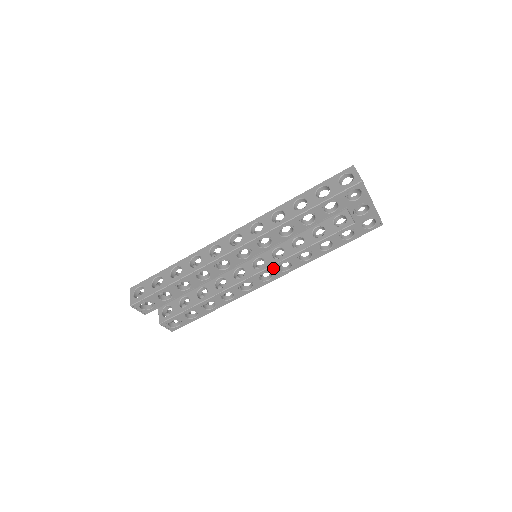
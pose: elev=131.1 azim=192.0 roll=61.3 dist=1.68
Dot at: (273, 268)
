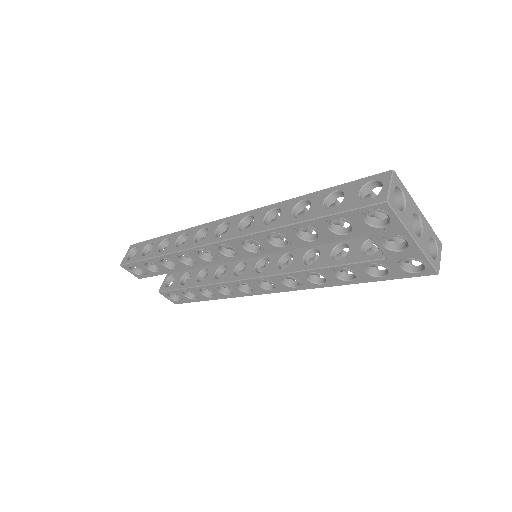
Dot at: (274, 278)
